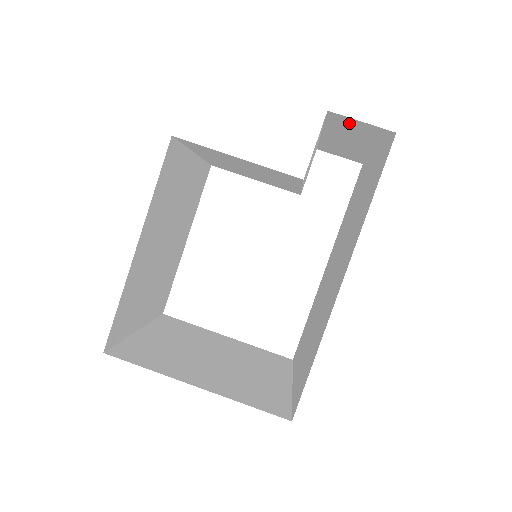
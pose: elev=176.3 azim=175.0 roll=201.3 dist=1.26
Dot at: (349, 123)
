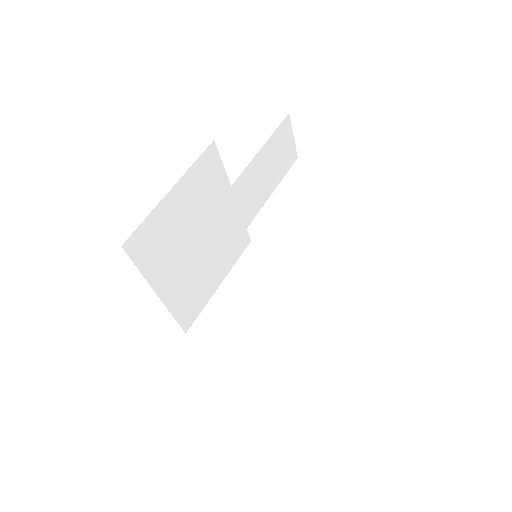
Dot at: occluded
